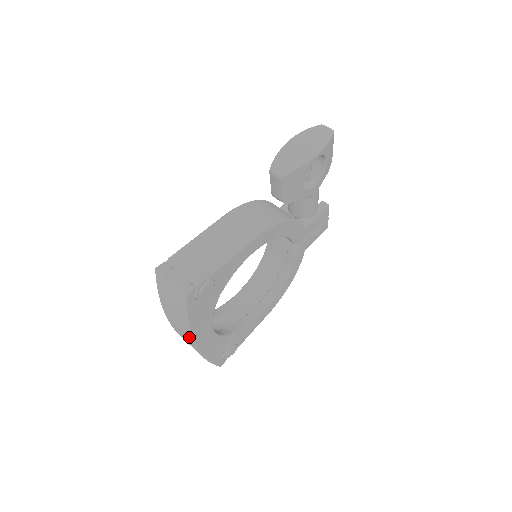
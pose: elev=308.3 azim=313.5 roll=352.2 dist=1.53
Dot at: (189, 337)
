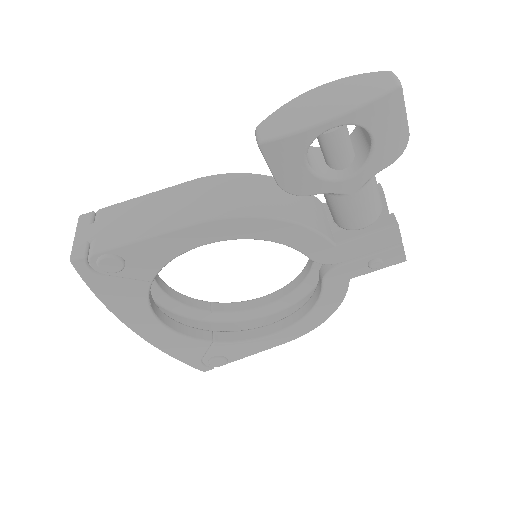
Dot at: occluded
